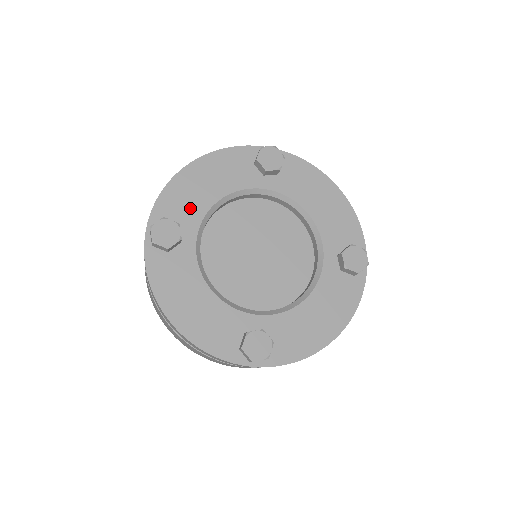
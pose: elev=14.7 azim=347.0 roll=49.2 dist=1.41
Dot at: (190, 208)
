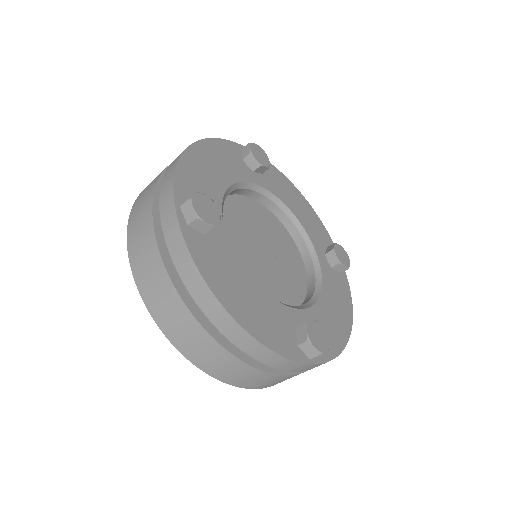
Dot at: (207, 190)
